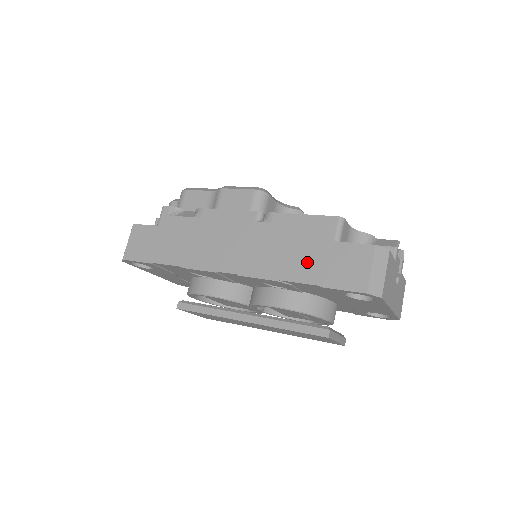
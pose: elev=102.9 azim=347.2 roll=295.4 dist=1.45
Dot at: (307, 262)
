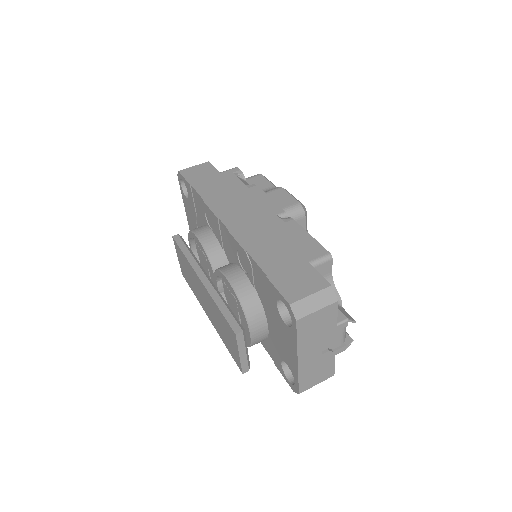
Dot at: (277, 258)
